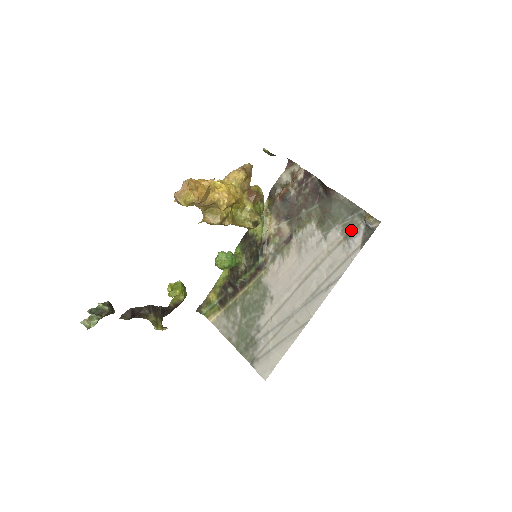
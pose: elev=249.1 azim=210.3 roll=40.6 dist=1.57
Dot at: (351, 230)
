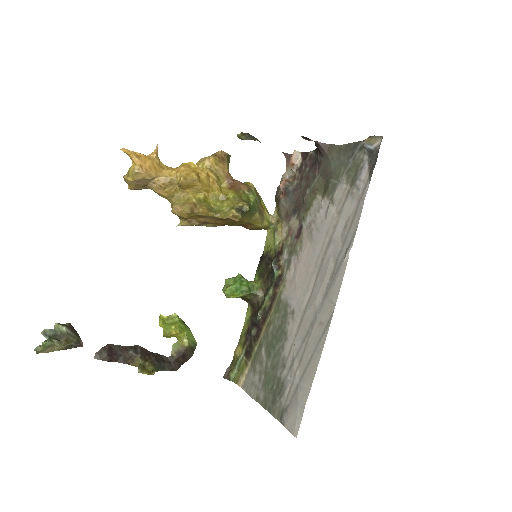
Dot at: (355, 171)
